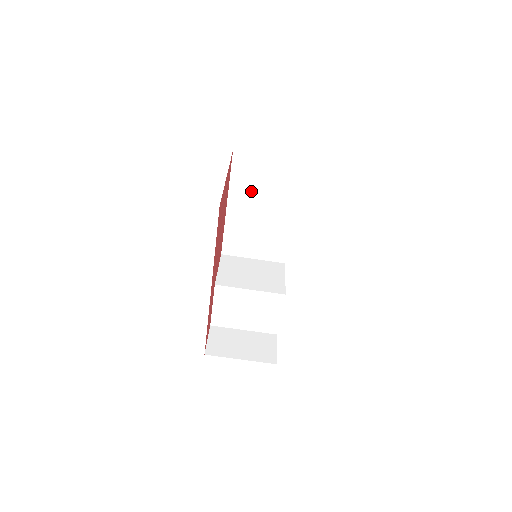
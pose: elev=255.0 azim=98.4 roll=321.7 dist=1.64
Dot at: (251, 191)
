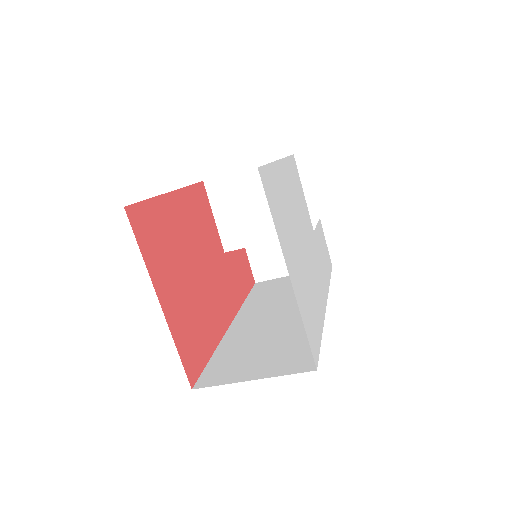
Dot at: occluded
